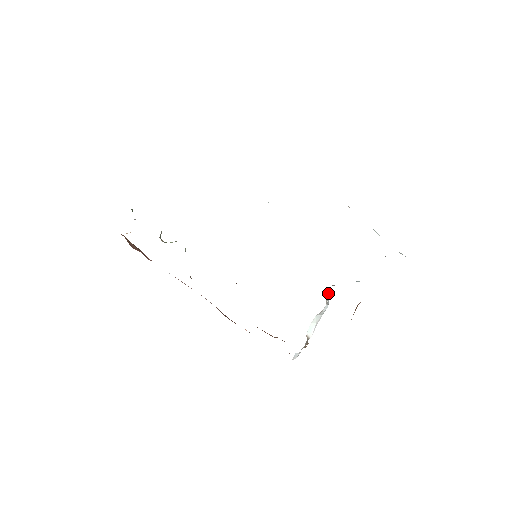
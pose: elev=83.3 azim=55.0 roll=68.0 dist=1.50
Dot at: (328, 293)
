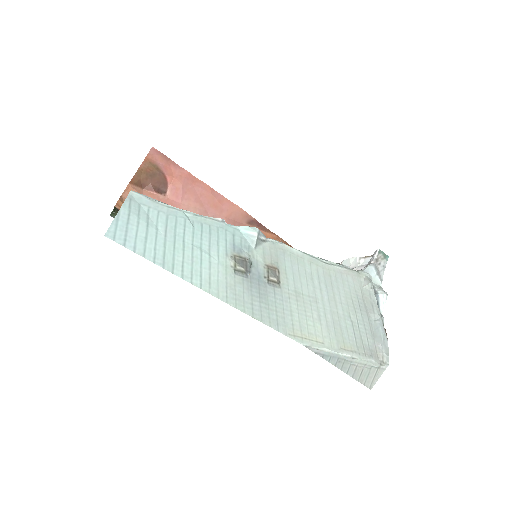
Dot at: (375, 253)
